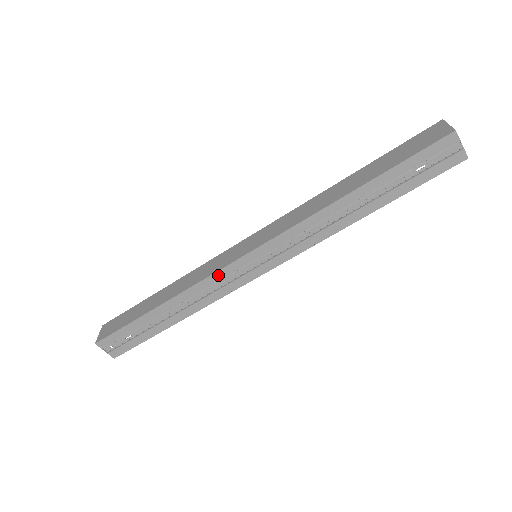
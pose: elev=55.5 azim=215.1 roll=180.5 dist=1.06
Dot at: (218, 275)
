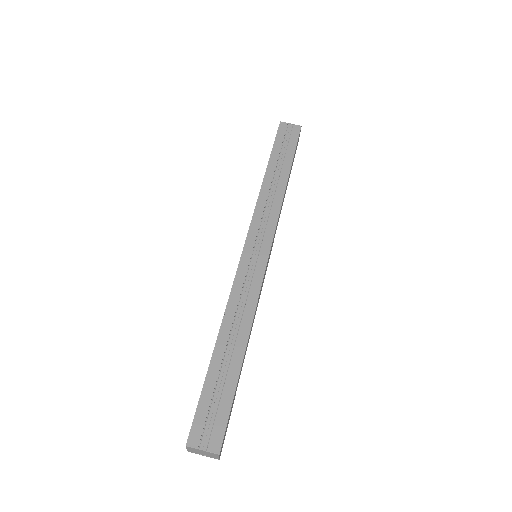
Dot at: (239, 277)
